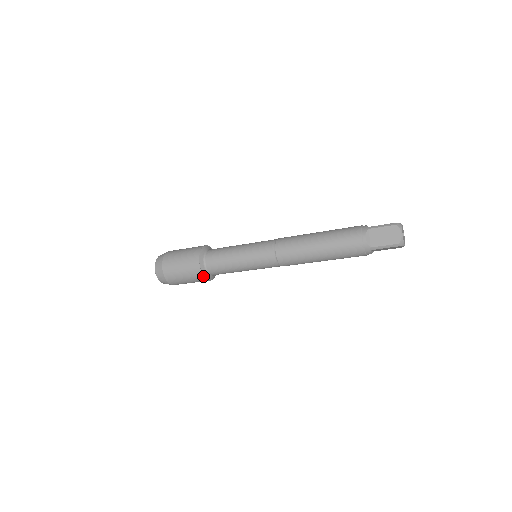
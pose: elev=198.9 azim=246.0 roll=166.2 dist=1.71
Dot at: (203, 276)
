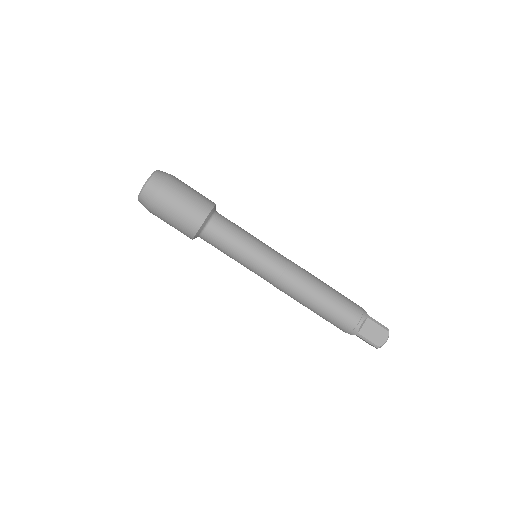
Dot at: (211, 208)
